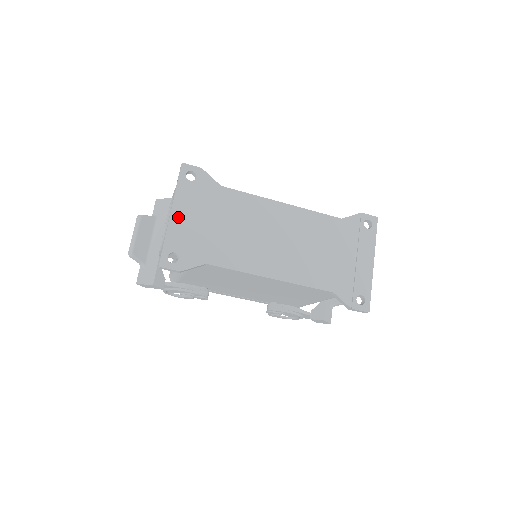
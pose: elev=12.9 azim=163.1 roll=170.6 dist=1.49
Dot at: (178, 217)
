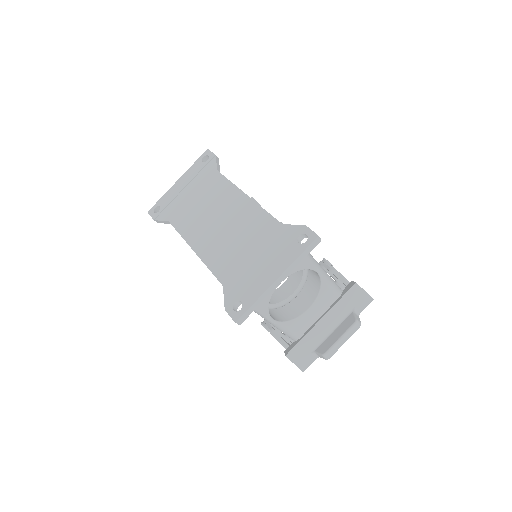
Dot at: (179, 184)
